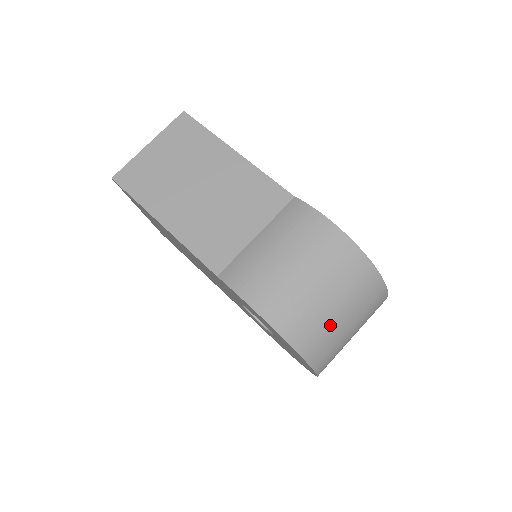
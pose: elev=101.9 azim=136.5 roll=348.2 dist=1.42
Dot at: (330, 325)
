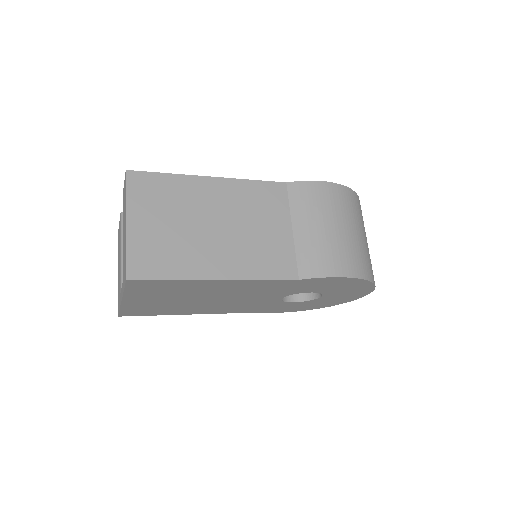
Dot at: occluded
